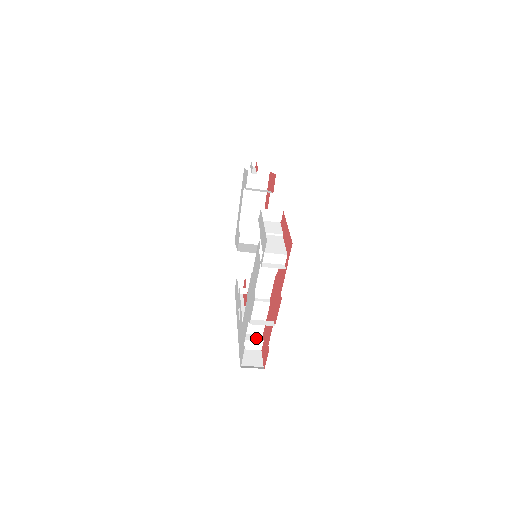
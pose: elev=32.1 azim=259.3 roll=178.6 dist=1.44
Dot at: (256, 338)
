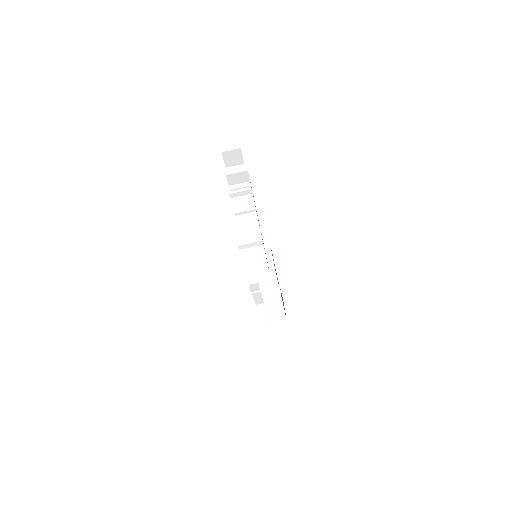
Dot at: (261, 270)
